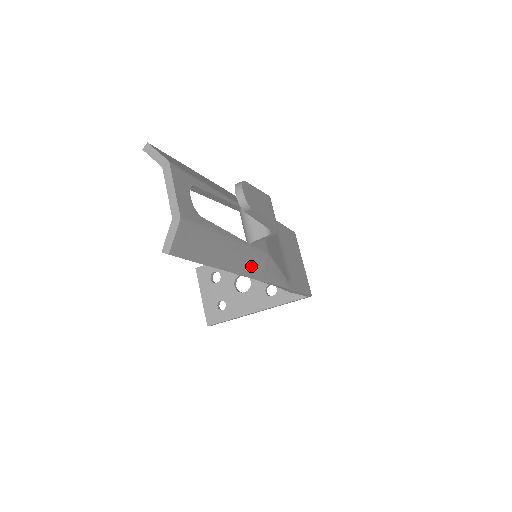
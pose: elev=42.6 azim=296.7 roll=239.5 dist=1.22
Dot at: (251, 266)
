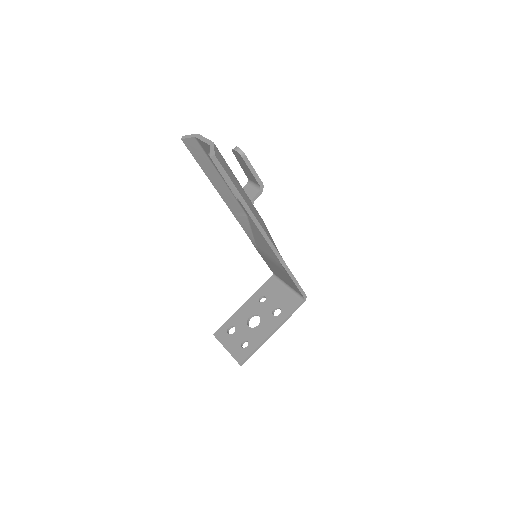
Dot at: (256, 215)
